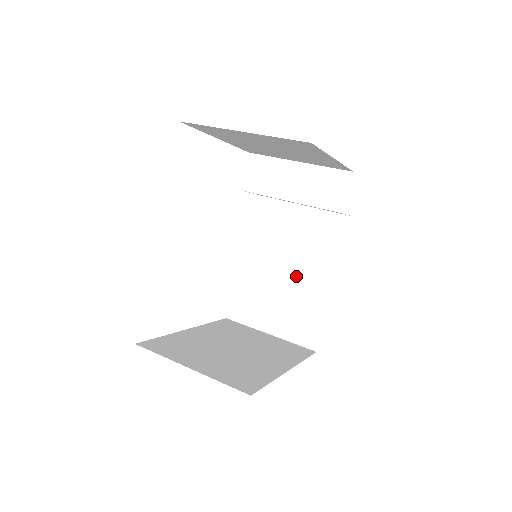
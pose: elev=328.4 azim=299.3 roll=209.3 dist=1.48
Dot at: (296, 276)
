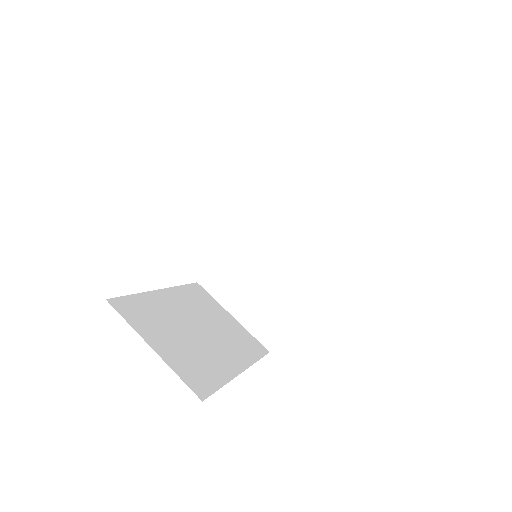
Dot at: (281, 276)
